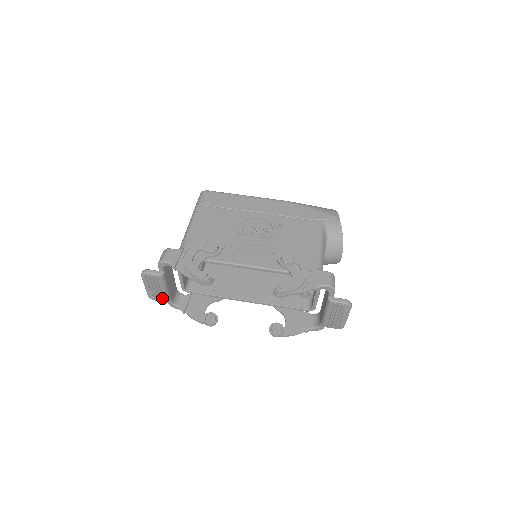
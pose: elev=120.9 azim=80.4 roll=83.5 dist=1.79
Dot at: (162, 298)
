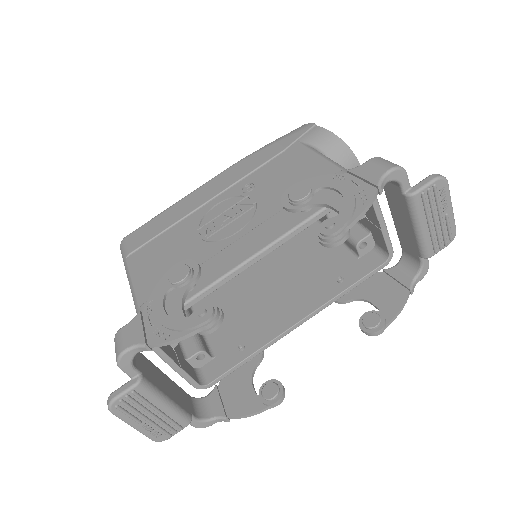
Dot at: (176, 424)
